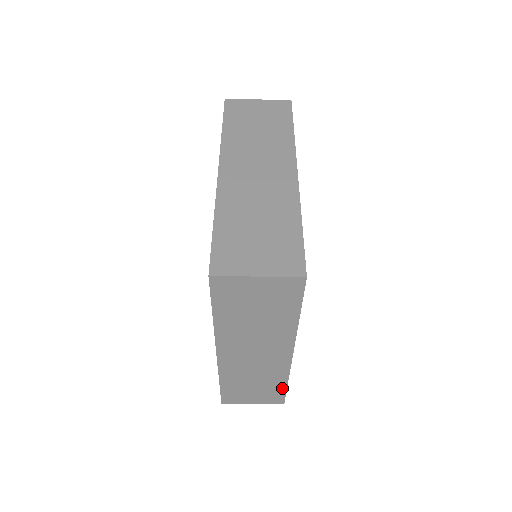
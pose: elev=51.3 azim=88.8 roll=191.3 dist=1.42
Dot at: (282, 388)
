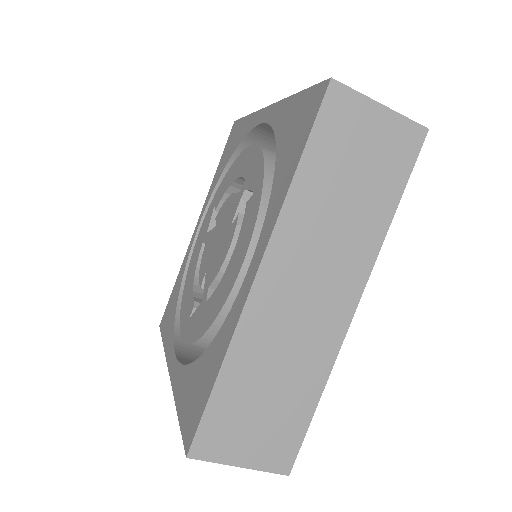
Dot at: (306, 414)
